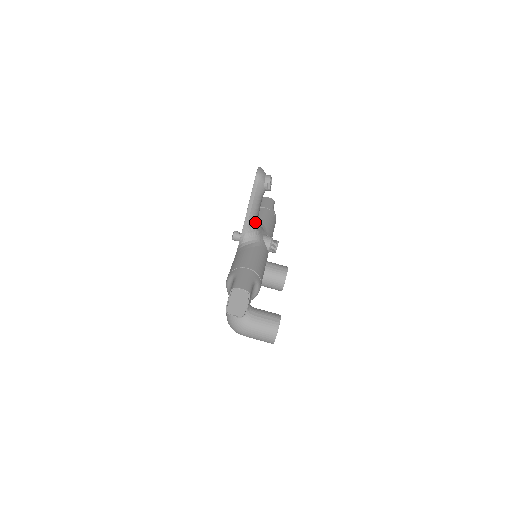
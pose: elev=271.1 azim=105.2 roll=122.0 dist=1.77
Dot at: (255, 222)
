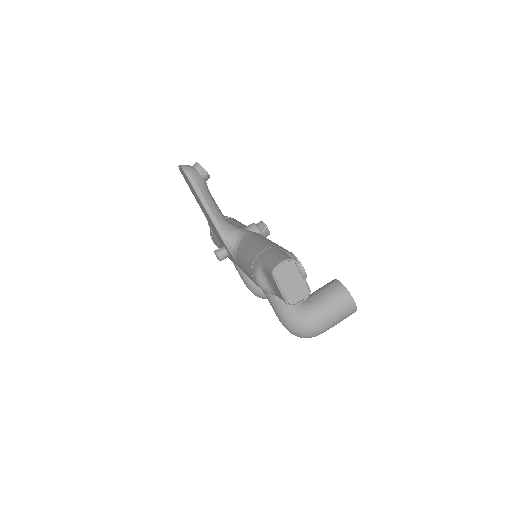
Dot at: (225, 220)
